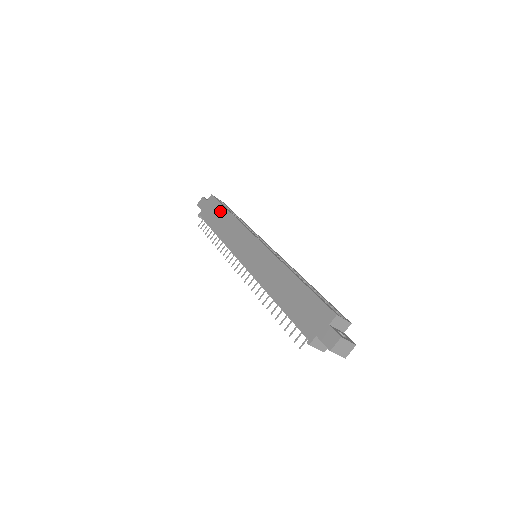
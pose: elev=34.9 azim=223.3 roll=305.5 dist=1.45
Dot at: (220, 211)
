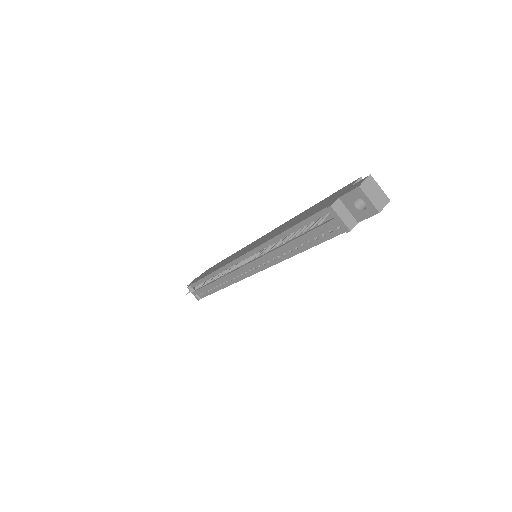
Dot at: (215, 266)
